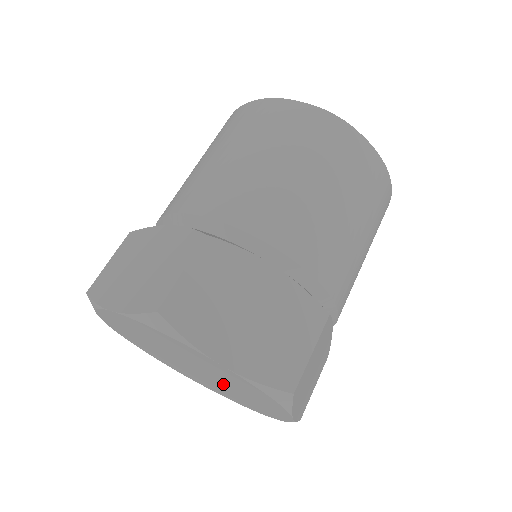
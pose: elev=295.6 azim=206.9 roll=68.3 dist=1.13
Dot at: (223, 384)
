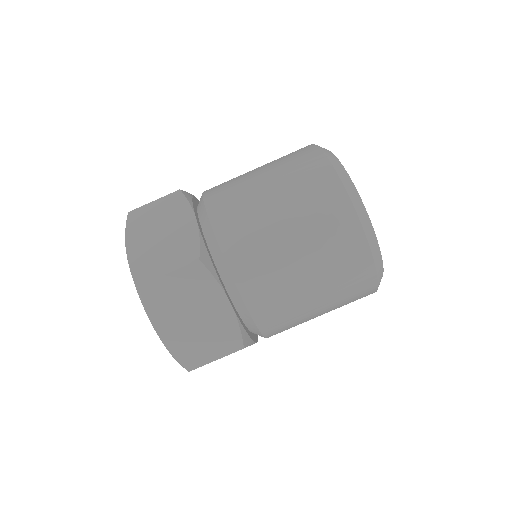
Dot at: occluded
